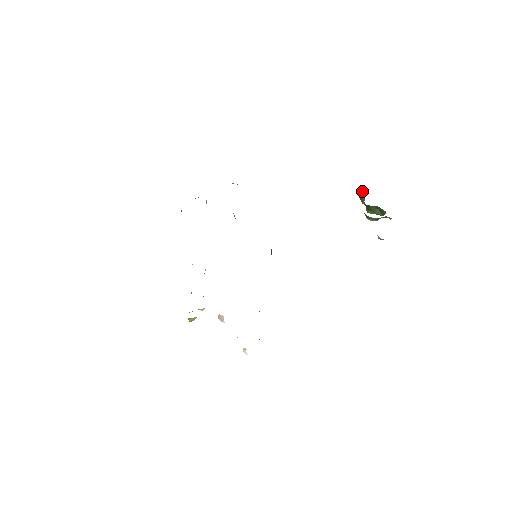
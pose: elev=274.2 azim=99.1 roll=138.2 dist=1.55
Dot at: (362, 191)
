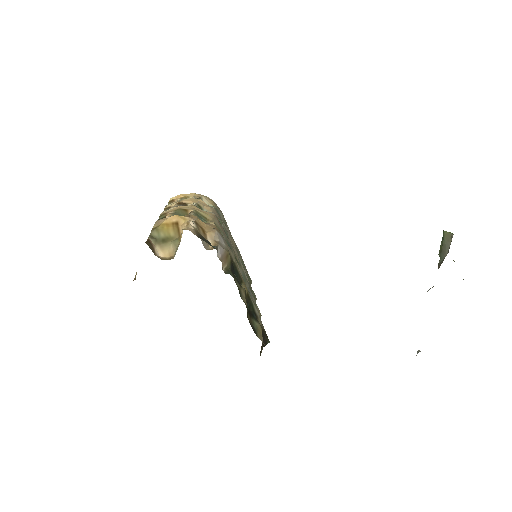
Dot at: (450, 238)
